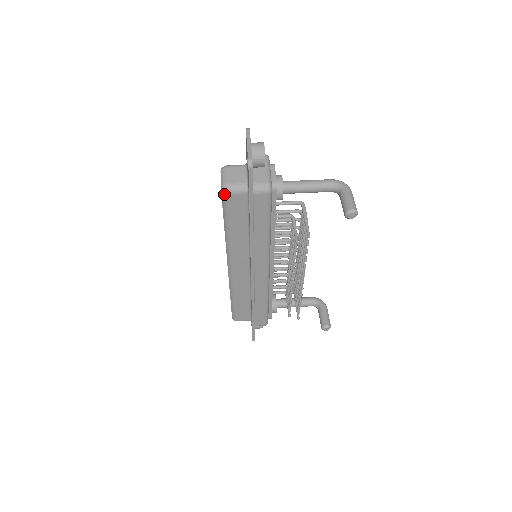
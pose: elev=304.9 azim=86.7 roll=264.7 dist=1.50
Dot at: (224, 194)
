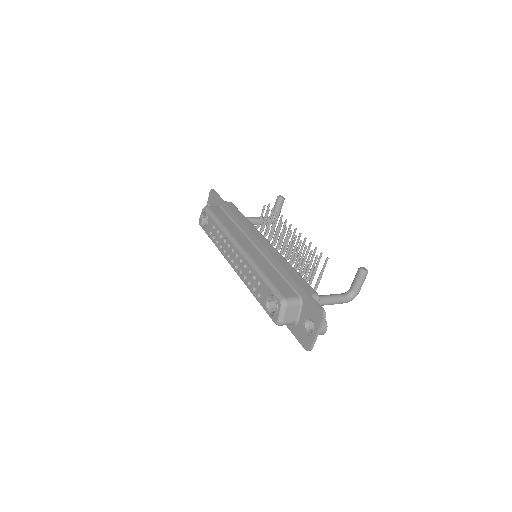
Dot at: (206, 207)
